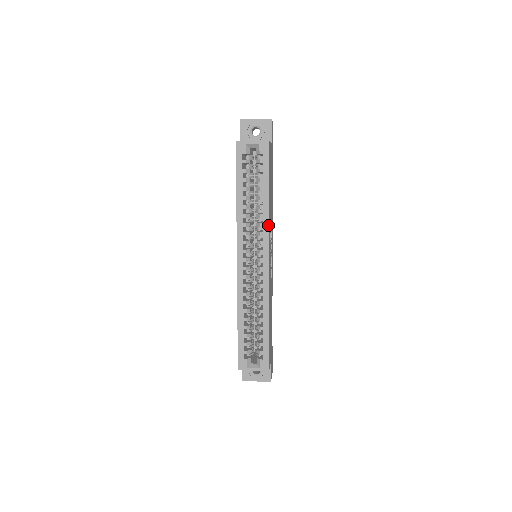
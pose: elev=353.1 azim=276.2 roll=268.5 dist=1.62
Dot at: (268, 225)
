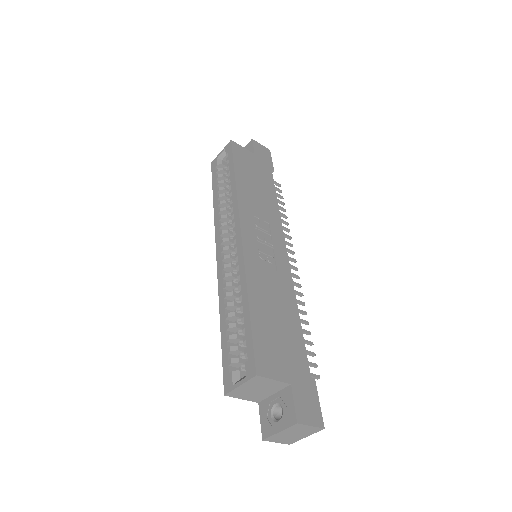
Dot at: (237, 201)
